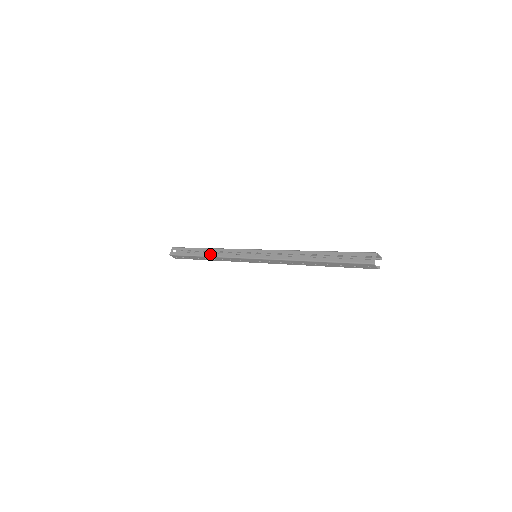
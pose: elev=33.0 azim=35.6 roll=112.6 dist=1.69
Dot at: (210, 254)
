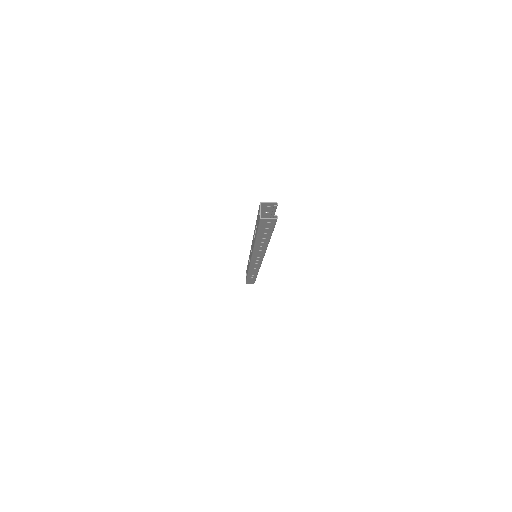
Dot at: occluded
